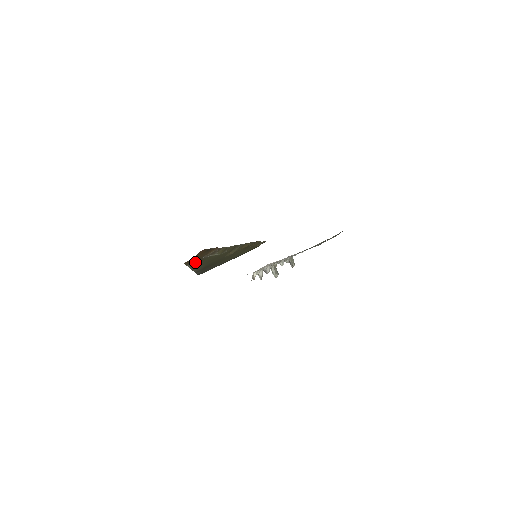
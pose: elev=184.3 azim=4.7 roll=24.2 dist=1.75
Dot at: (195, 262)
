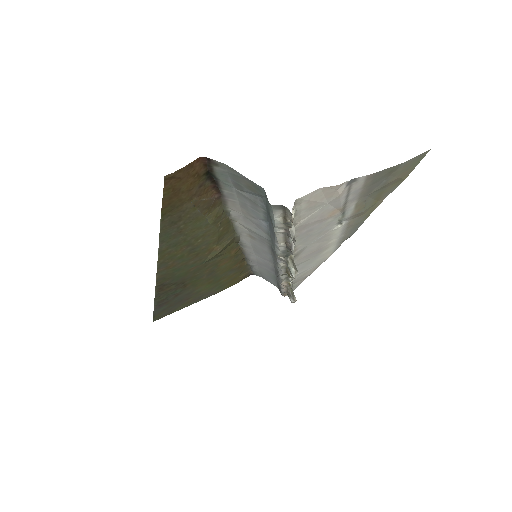
Dot at: (174, 217)
